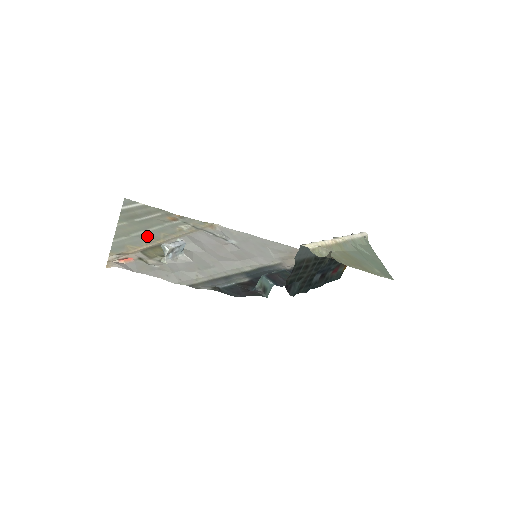
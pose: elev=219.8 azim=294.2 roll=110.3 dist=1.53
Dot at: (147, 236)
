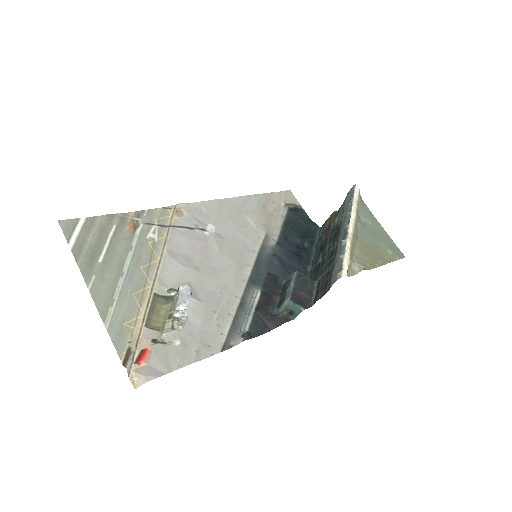
Dot at: (131, 286)
